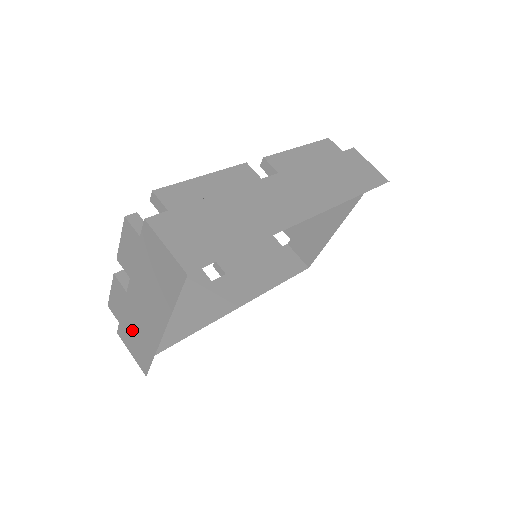
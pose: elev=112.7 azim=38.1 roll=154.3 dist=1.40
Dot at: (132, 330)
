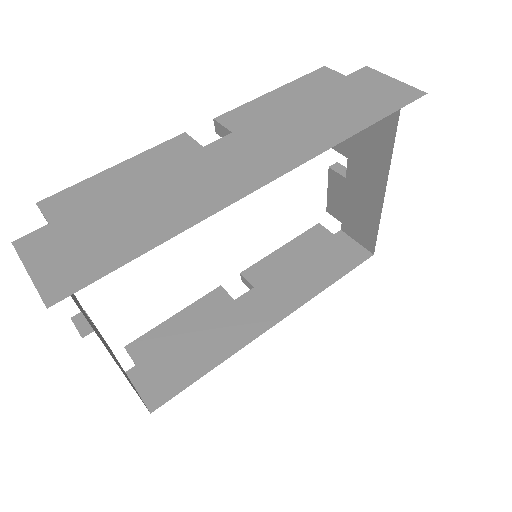
Dot at: occluded
